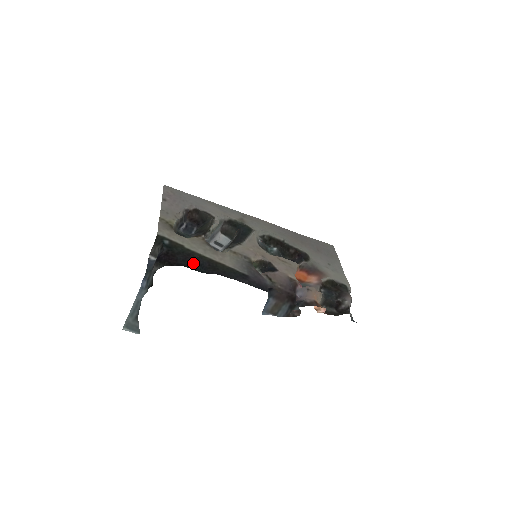
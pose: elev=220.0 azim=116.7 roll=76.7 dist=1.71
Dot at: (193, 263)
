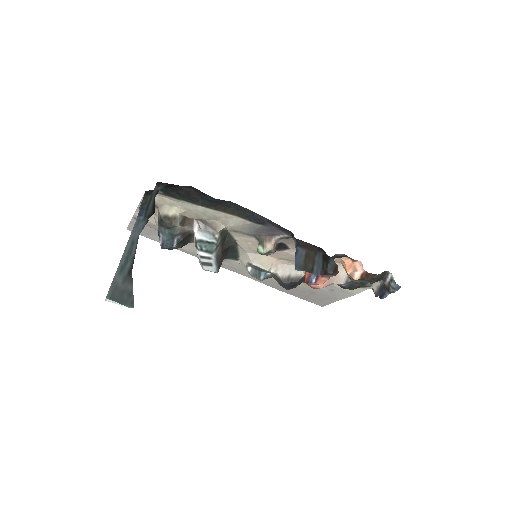
Dot at: (200, 196)
